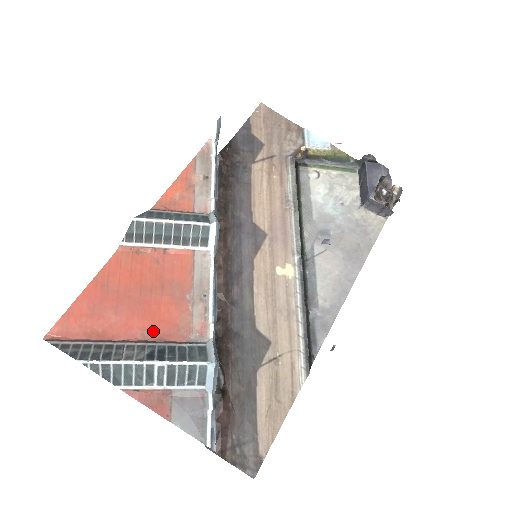
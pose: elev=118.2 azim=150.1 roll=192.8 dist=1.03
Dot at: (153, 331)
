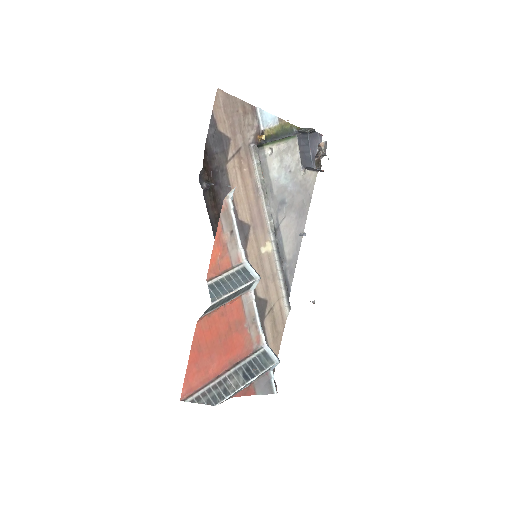
Dot at: (234, 357)
